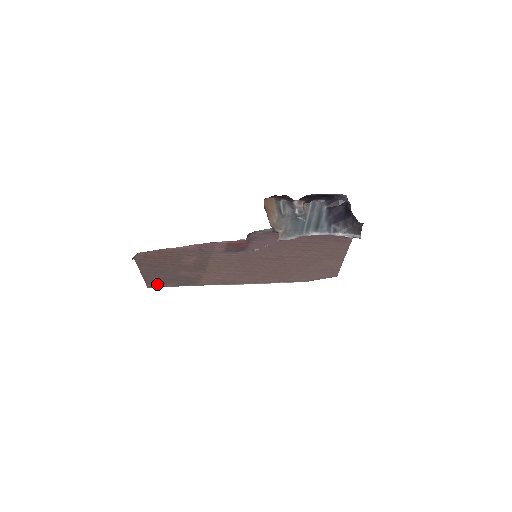
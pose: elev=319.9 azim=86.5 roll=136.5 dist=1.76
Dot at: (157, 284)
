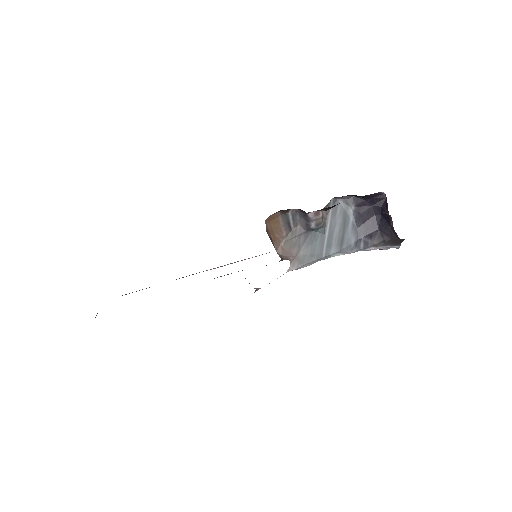
Dot at: occluded
